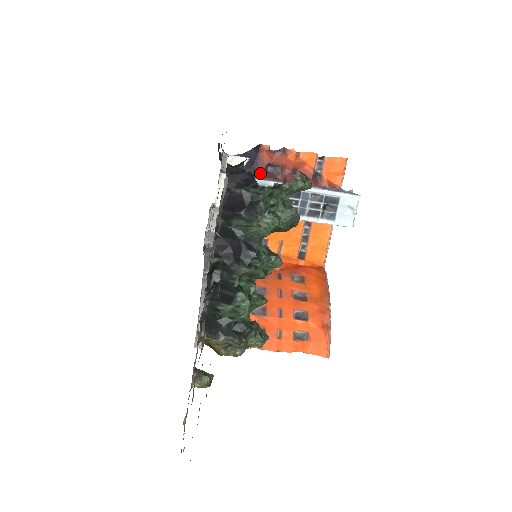
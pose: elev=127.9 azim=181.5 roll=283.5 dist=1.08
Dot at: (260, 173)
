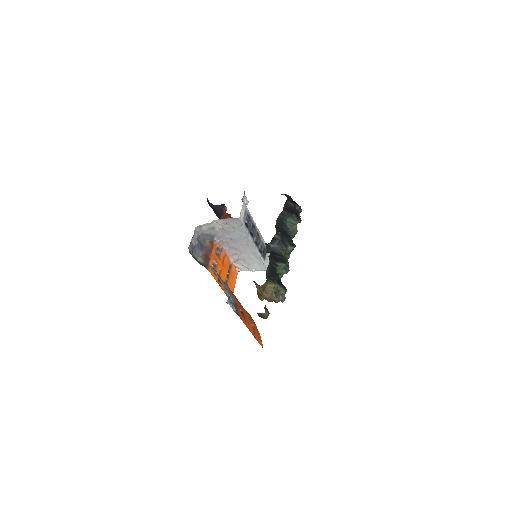
Dot at: occluded
